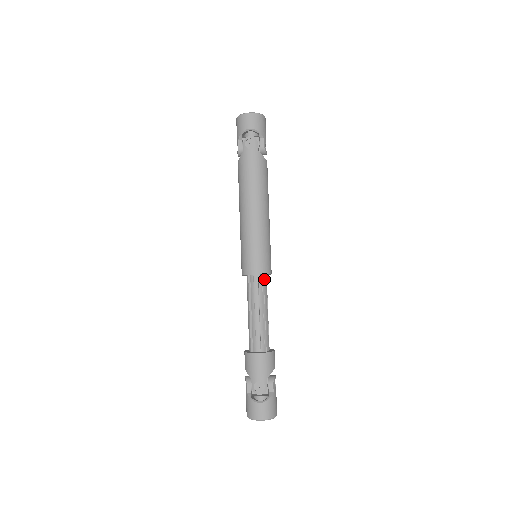
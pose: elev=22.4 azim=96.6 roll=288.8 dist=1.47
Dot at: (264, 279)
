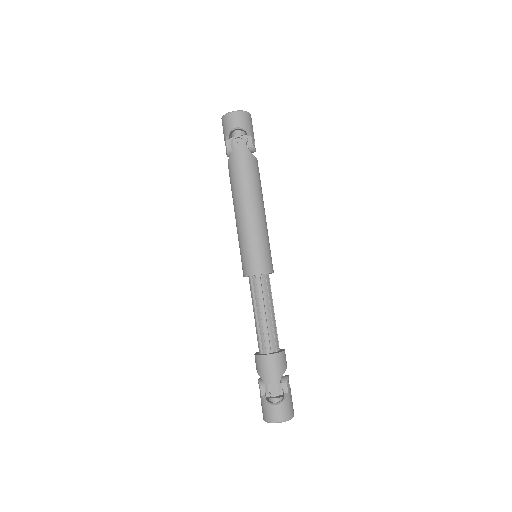
Dot at: (267, 279)
